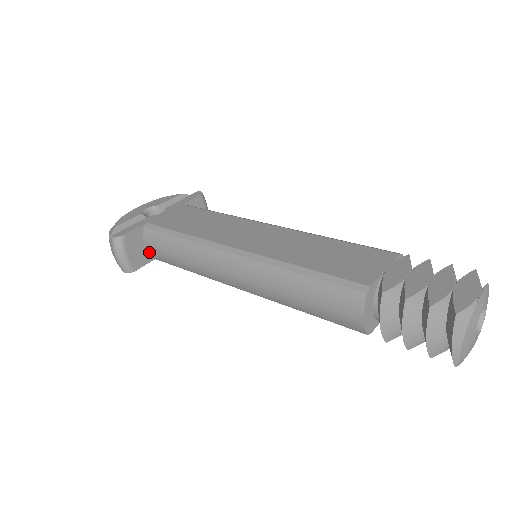
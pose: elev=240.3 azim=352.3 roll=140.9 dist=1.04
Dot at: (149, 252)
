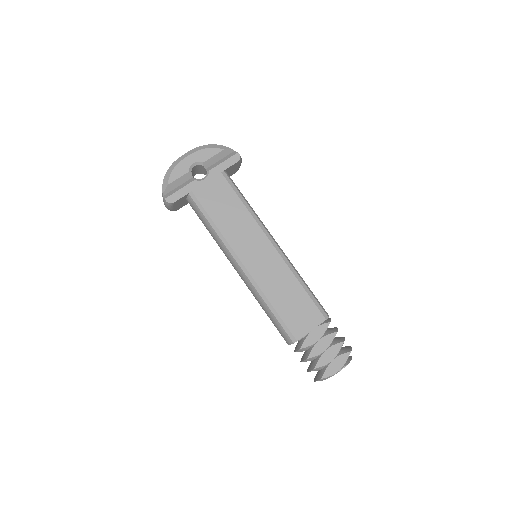
Dot at: occluded
